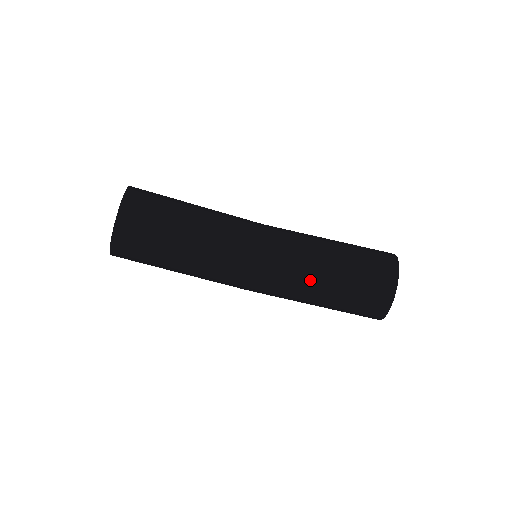
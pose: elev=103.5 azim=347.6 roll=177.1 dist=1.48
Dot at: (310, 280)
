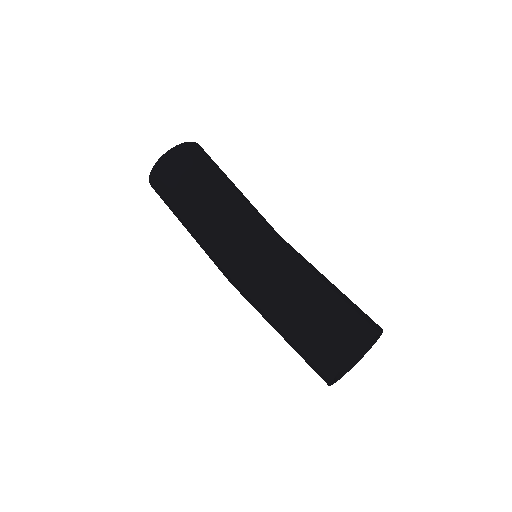
Dot at: (284, 289)
